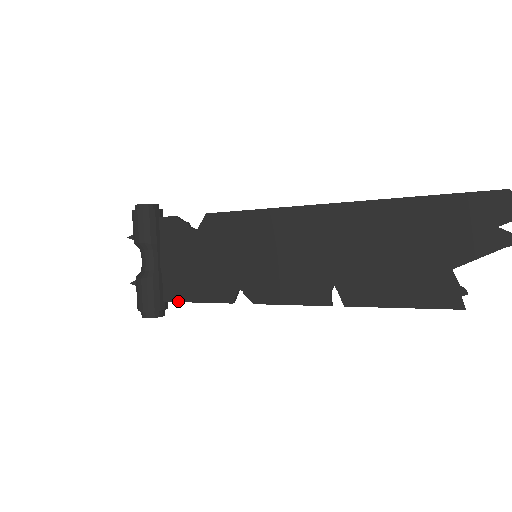
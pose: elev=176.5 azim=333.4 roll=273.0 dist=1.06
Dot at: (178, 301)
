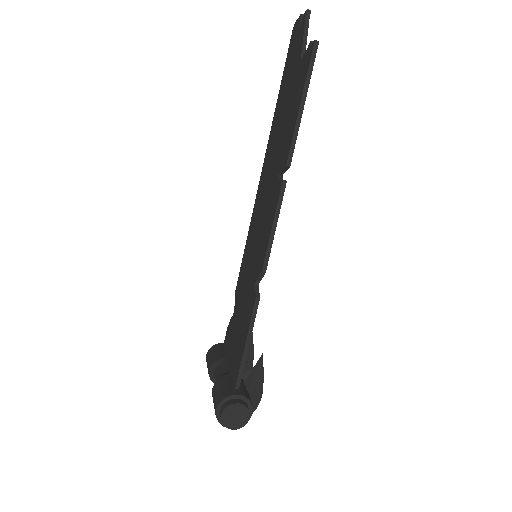
Dot at: (239, 369)
